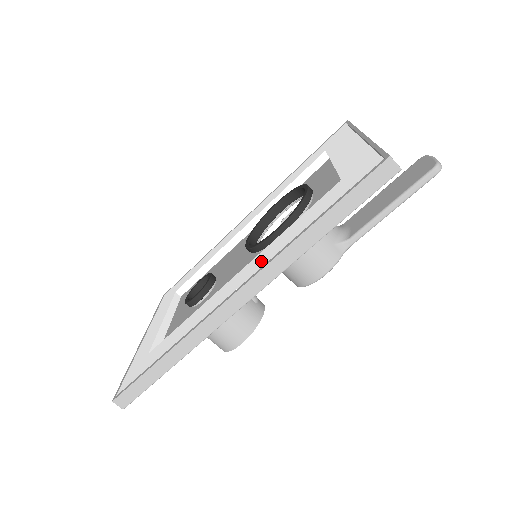
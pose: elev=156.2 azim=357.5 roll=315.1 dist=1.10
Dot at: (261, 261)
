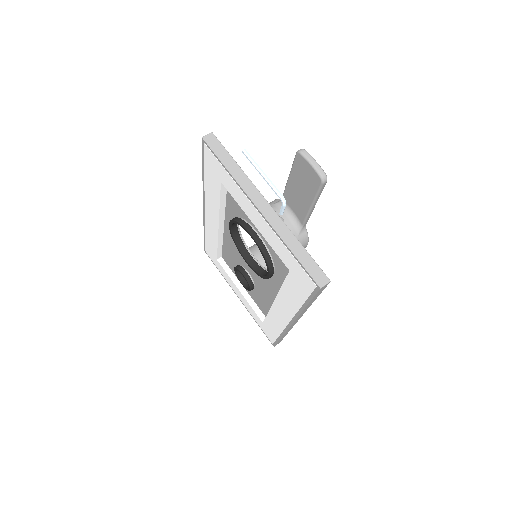
Dot at: (287, 309)
